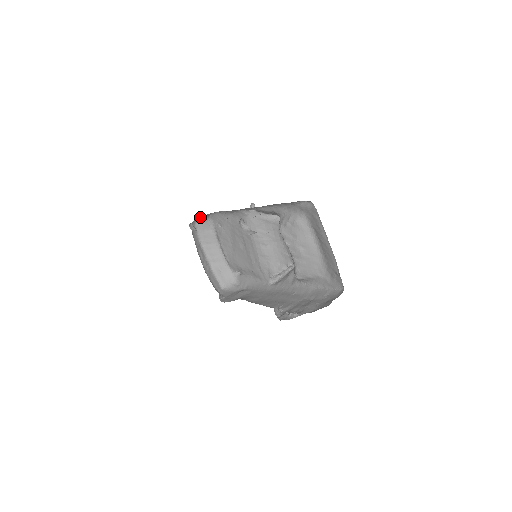
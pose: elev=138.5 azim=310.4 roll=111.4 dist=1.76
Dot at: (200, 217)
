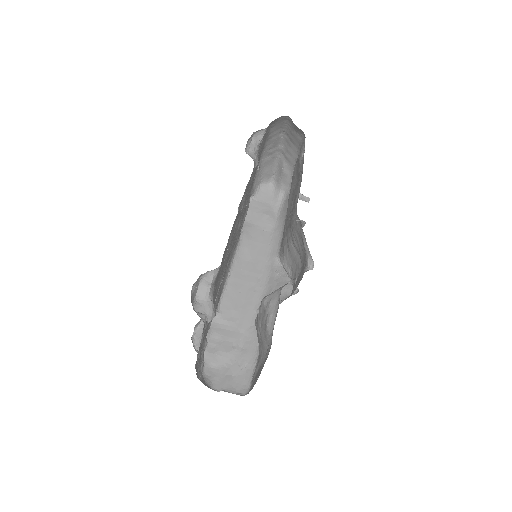
Dot at: occluded
